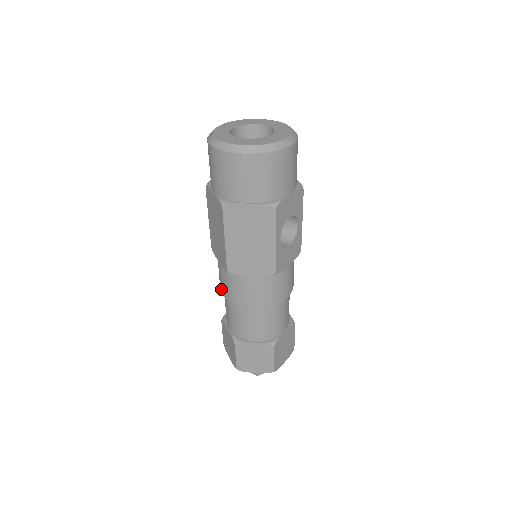
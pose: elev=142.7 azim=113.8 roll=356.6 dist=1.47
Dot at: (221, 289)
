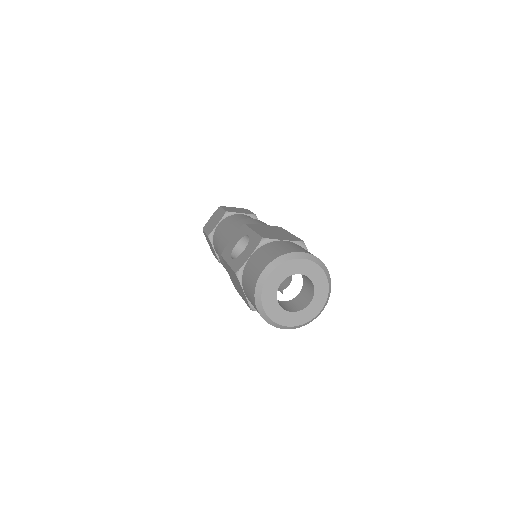
Dot at: (220, 261)
